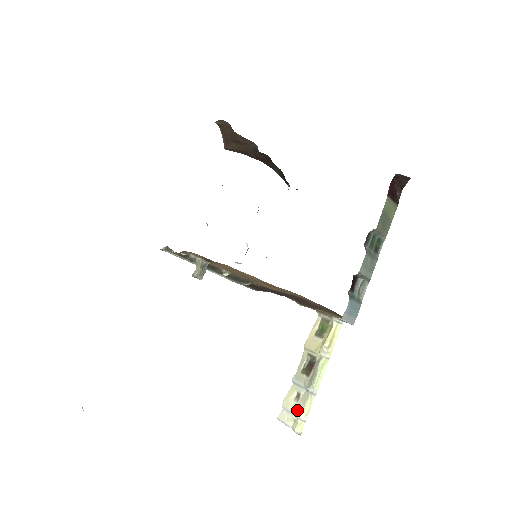
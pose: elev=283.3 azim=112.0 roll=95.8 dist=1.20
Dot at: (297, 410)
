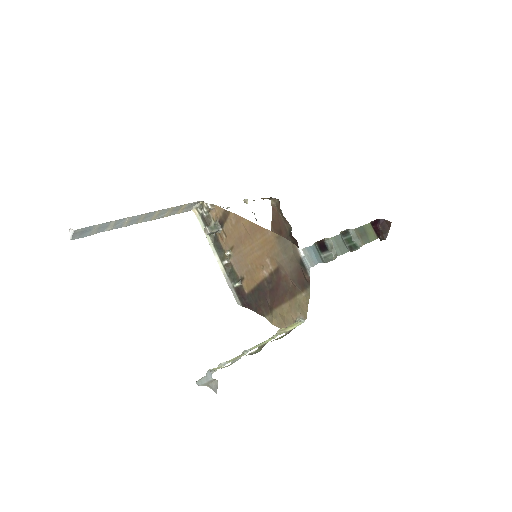
Dot at: occluded
